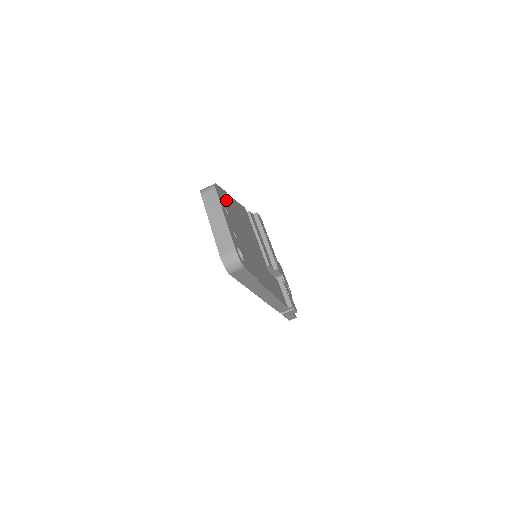
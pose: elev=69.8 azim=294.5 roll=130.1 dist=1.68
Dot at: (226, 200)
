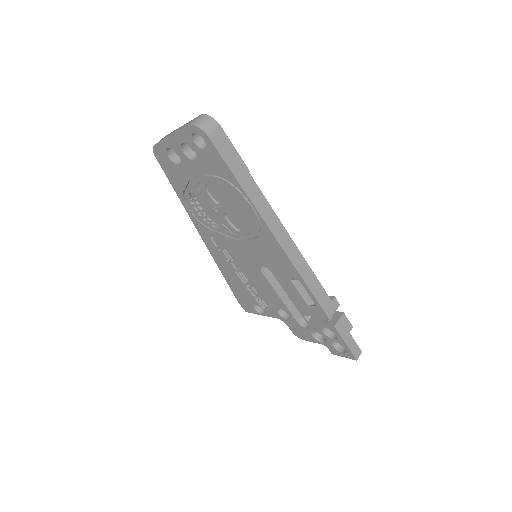
Dot at: occluded
